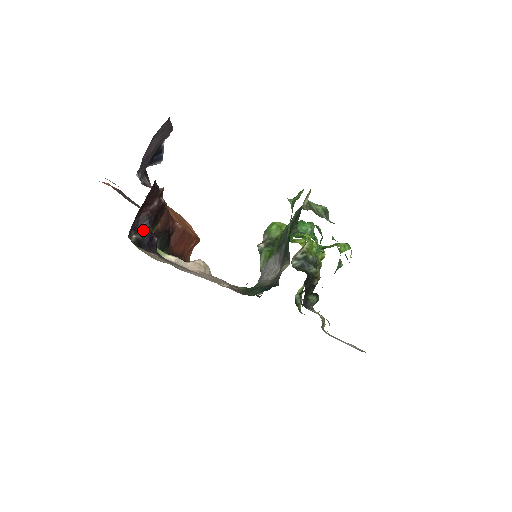
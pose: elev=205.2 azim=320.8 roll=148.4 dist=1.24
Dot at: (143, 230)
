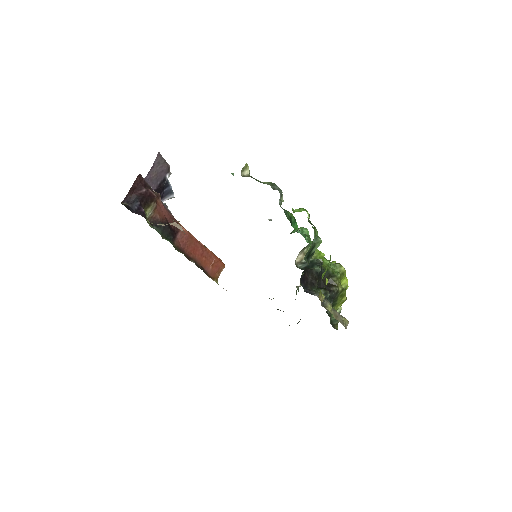
Dot at: (133, 202)
